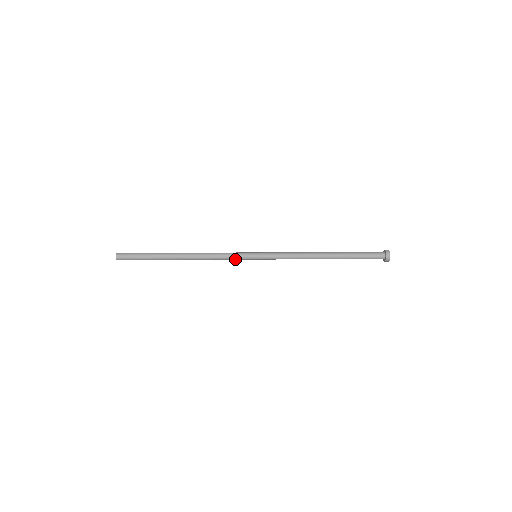
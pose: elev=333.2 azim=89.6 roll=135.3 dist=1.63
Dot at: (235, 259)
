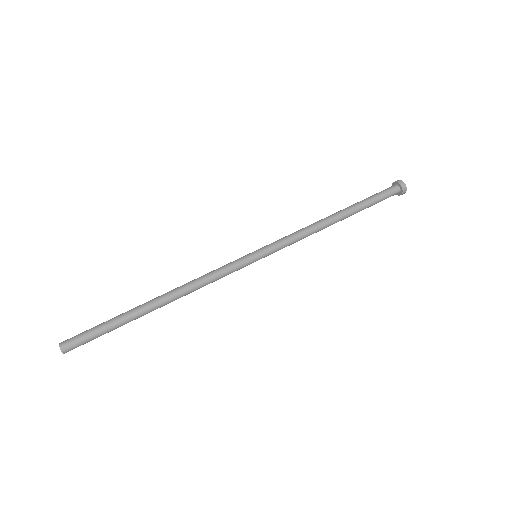
Dot at: (230, 272)
